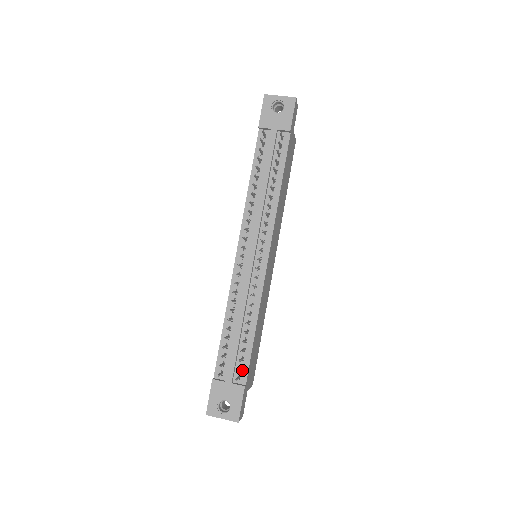
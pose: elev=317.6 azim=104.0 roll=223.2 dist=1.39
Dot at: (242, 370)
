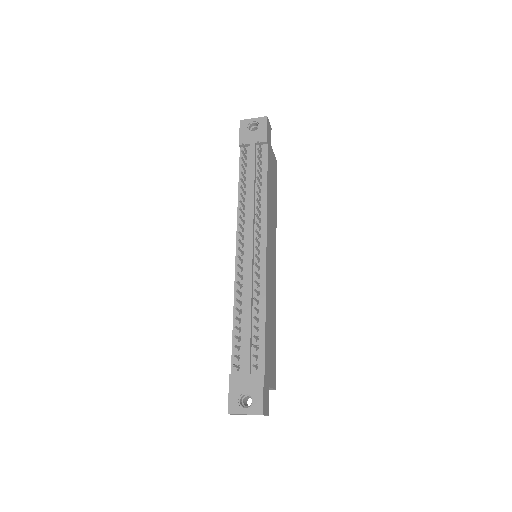
Dot at: (258, 360)
